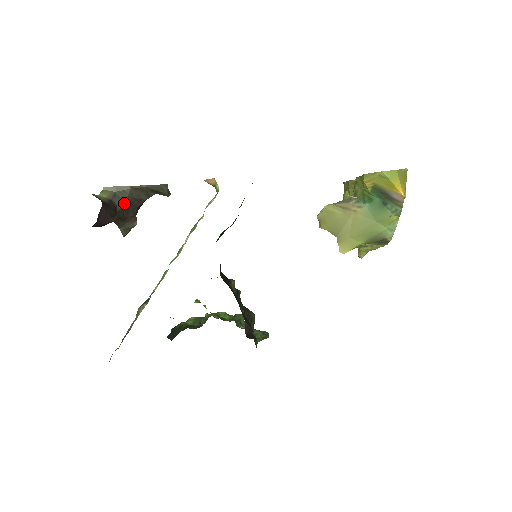
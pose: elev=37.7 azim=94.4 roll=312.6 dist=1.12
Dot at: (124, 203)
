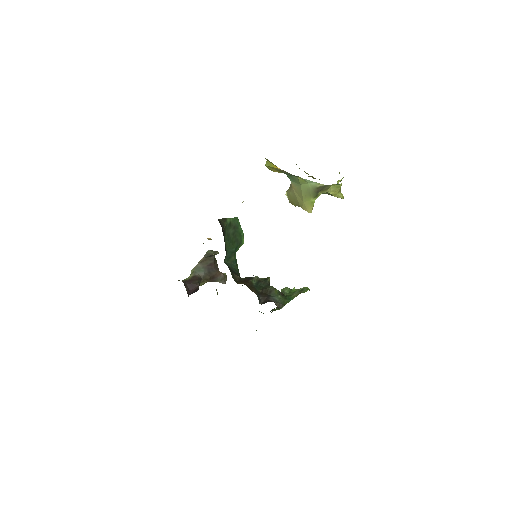
Dot at: (204, 272)
